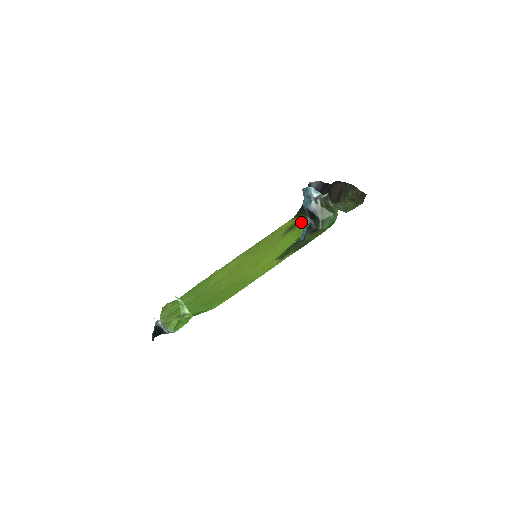
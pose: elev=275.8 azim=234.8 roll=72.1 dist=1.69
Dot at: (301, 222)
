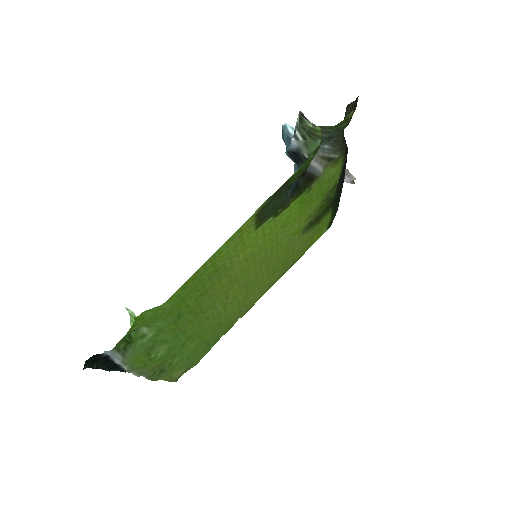
Dot at: (322, 209)
